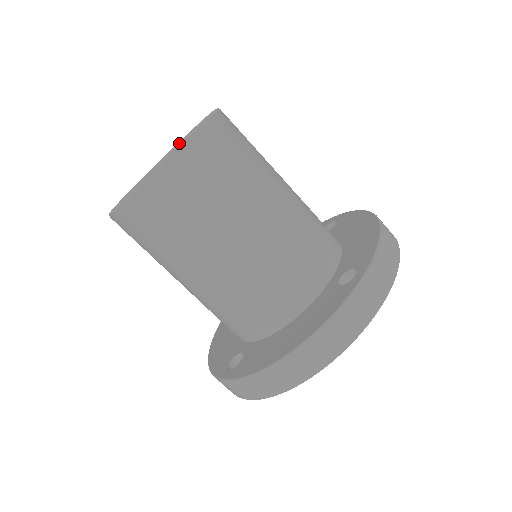
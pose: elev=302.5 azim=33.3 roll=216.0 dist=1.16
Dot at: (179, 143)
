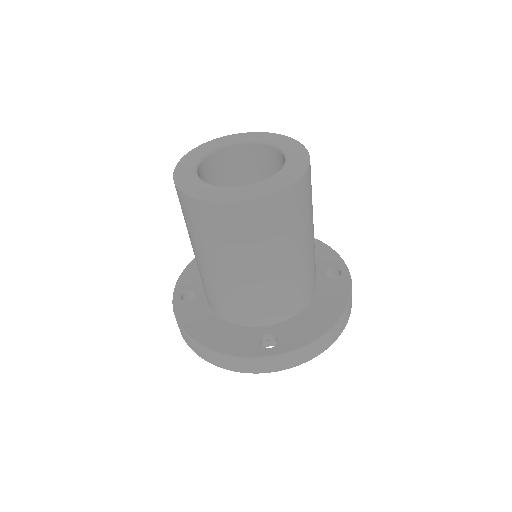
Dot at: (230, 200)
